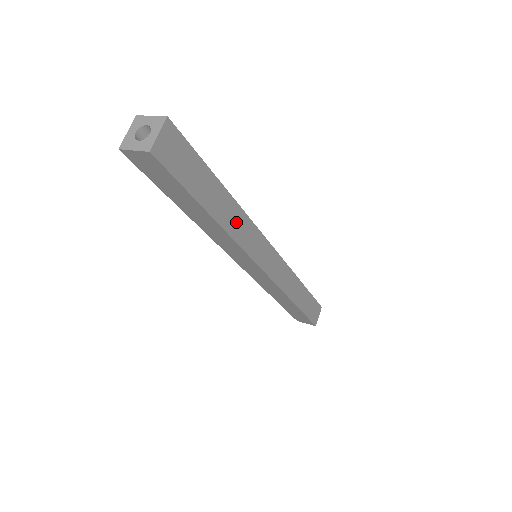
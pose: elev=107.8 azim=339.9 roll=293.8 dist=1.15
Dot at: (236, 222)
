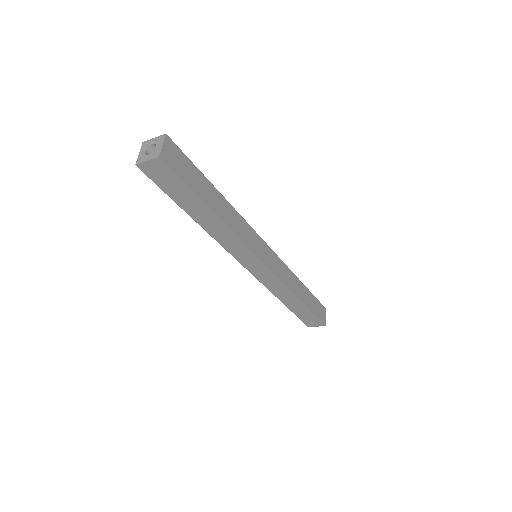
Dot at: (233, 219)
